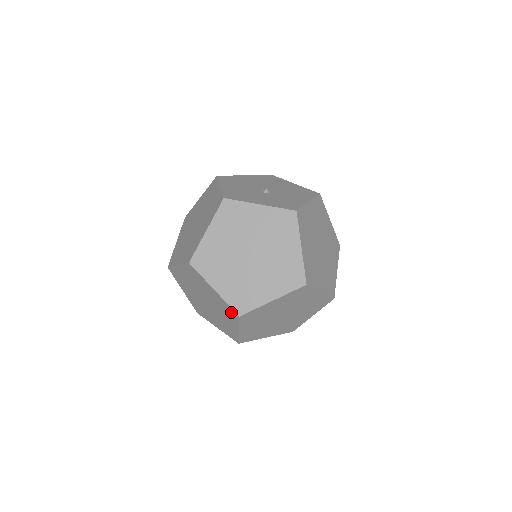
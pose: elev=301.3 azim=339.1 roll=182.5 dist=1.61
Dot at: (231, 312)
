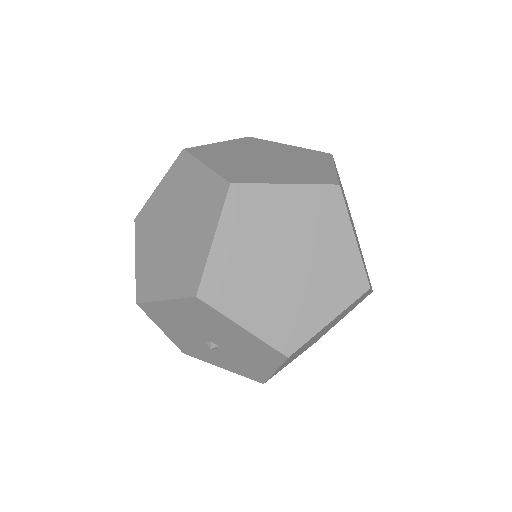
Dot at: (217, 191)
